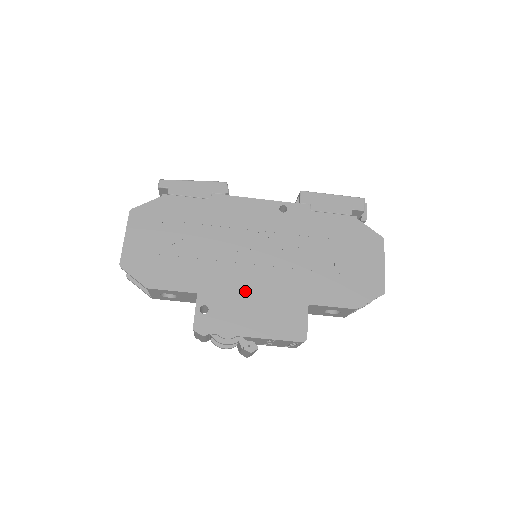
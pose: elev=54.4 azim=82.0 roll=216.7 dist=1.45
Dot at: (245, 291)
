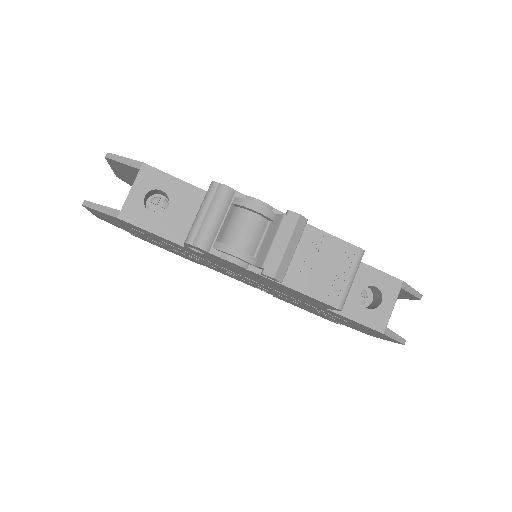
Dot at: occluded
